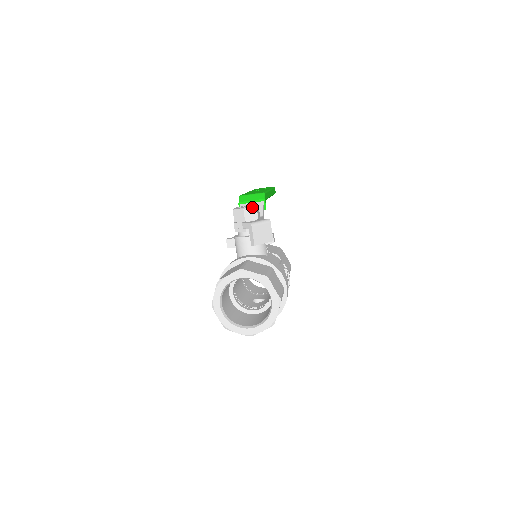
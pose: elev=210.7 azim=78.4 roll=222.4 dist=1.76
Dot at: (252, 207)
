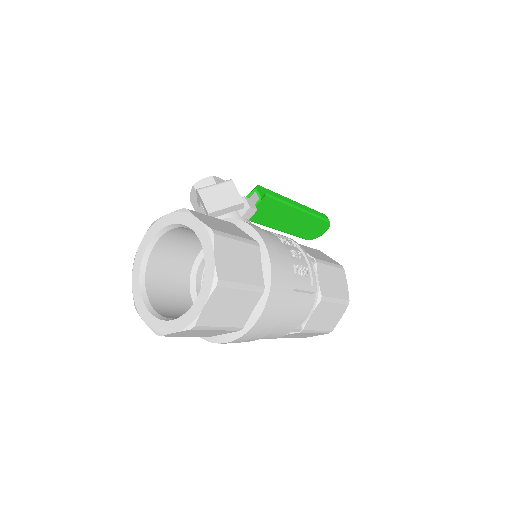
Dot at: (205, 178)
